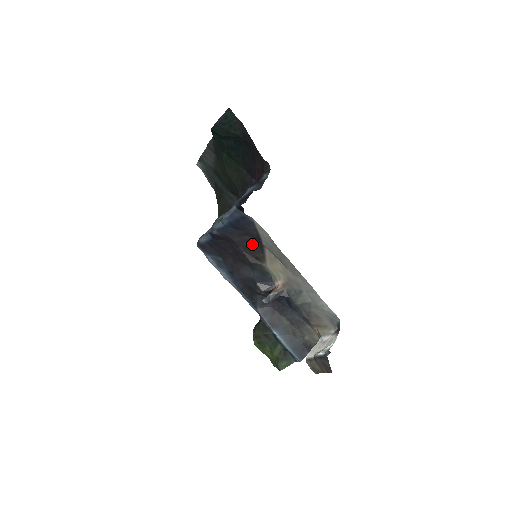
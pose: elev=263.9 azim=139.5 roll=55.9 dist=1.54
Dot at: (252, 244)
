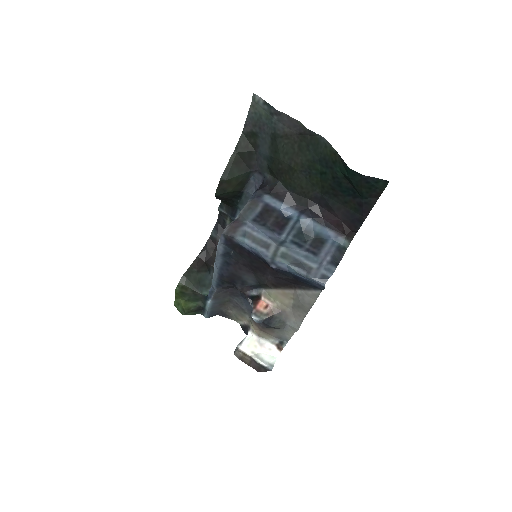
Dot at: (286, 282)
